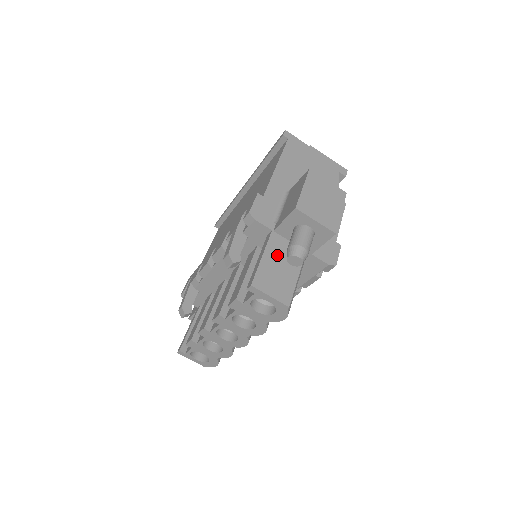
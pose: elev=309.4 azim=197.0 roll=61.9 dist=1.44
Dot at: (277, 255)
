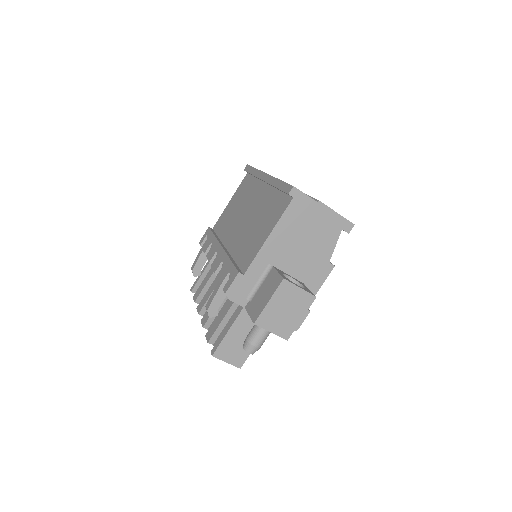
Dot at: (242, 329)
